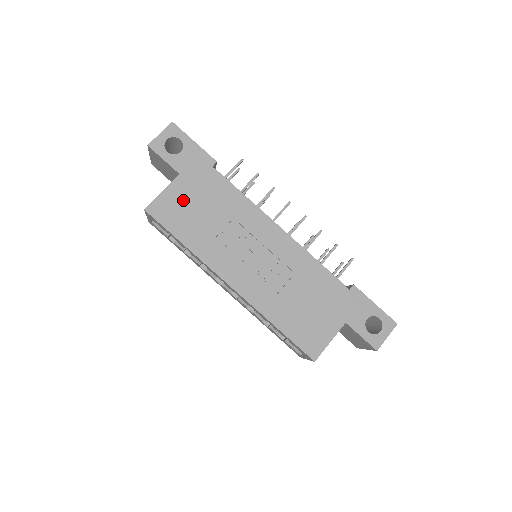
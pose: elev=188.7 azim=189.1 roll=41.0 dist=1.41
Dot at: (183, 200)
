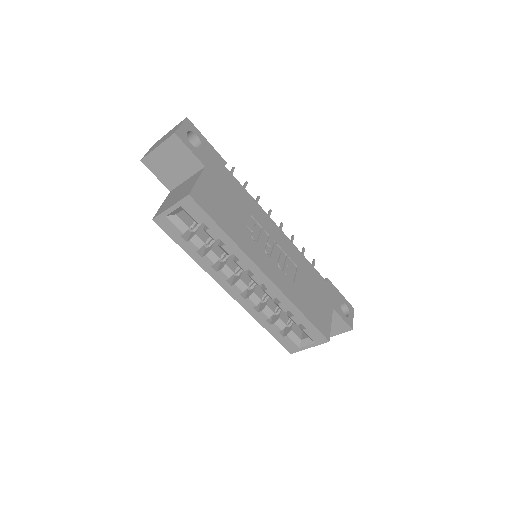
Dot at: (214, 191)
